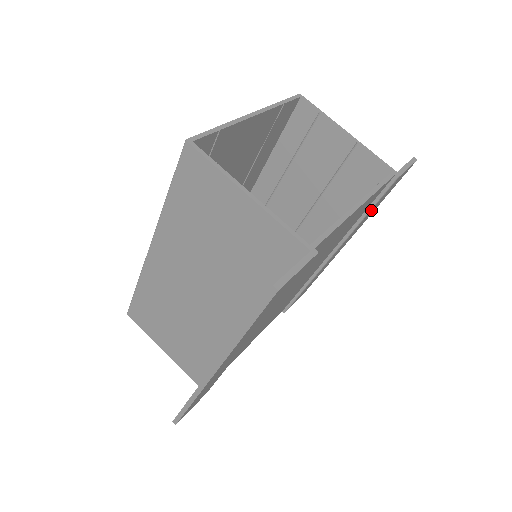
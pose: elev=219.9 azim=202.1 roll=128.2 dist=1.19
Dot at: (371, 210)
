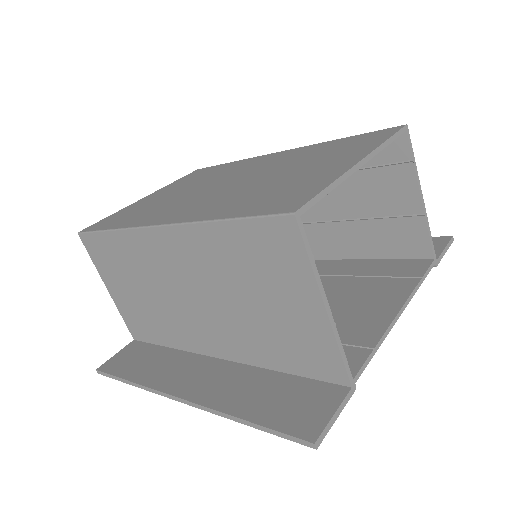
Dot at: occluded
